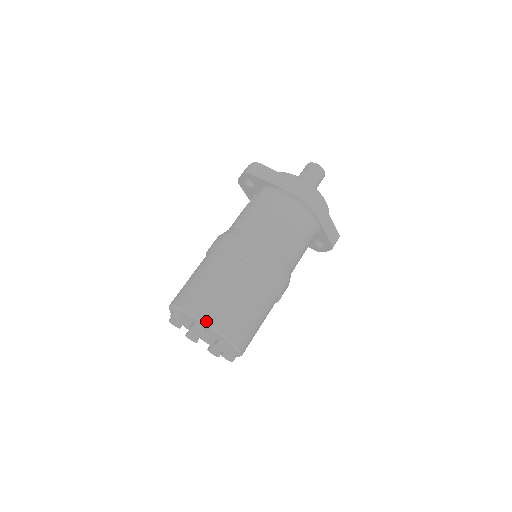
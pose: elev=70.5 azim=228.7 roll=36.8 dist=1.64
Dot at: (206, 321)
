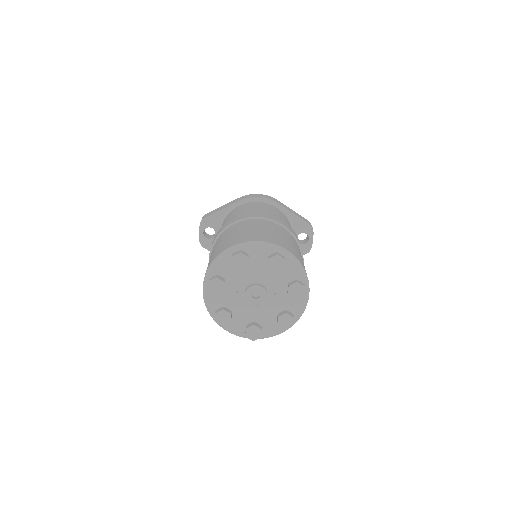
Dot at: (241, 243)
